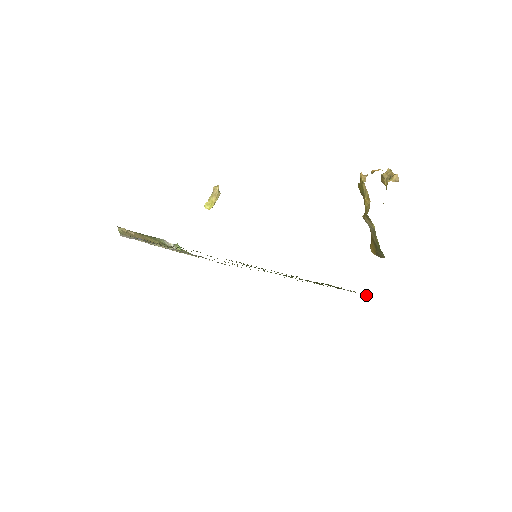
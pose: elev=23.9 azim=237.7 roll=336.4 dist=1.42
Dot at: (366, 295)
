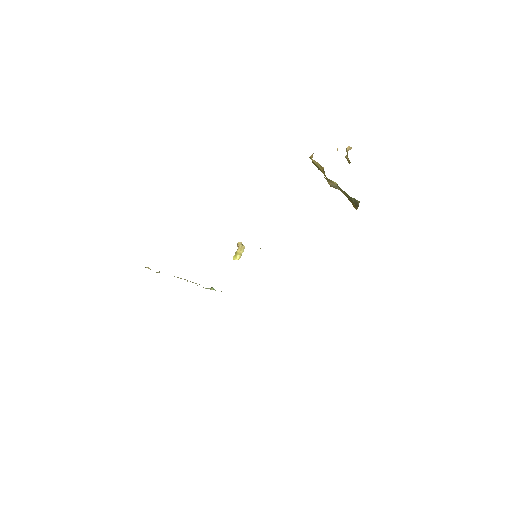
Dot at: occluded
